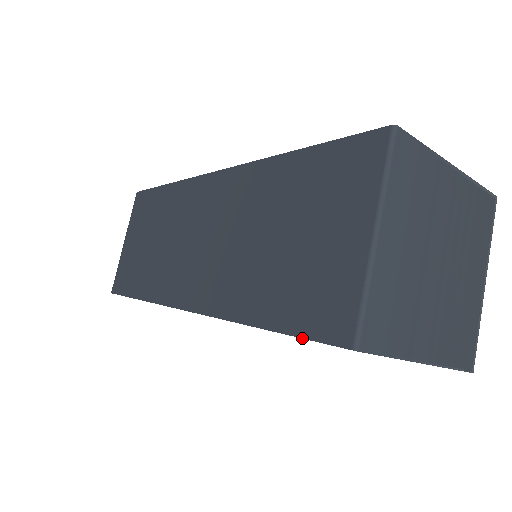
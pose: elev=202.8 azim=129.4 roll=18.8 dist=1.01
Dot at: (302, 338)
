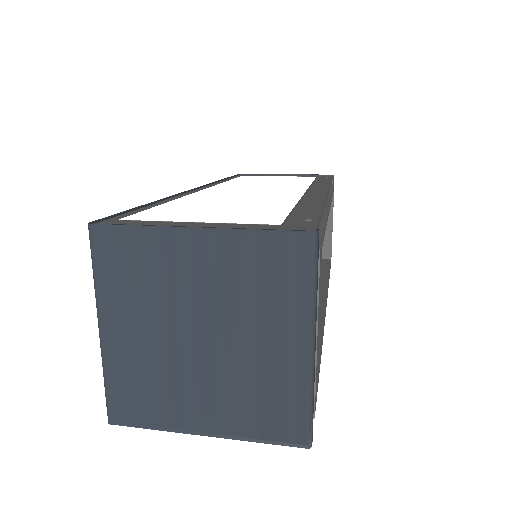
Dot at: occluded
